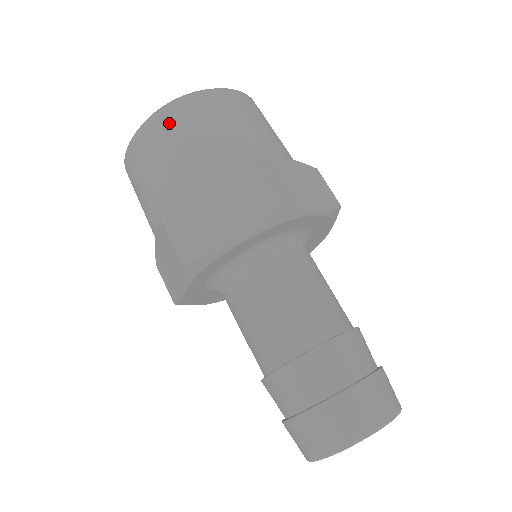
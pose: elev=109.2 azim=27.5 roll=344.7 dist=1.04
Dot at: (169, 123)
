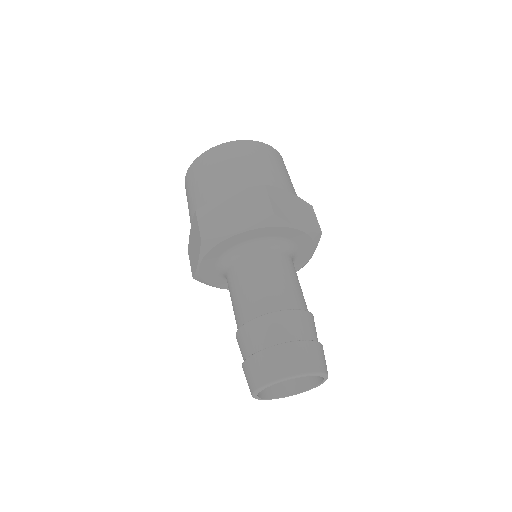
Dot at: (272, 154)
